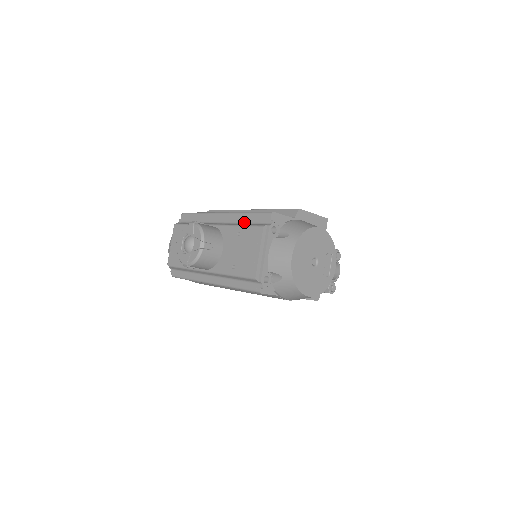
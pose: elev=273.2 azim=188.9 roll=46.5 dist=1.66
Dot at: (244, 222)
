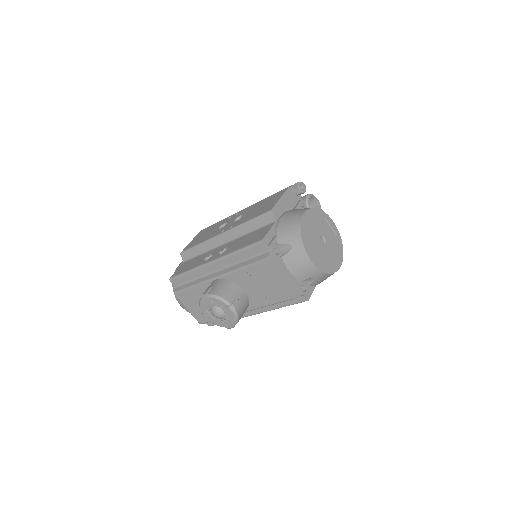
Dot at: (242, 260)
